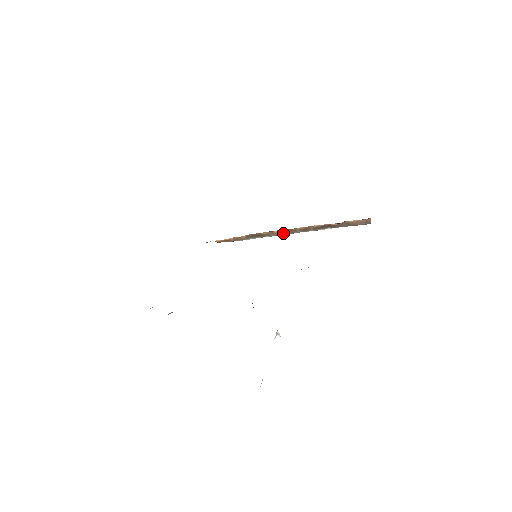
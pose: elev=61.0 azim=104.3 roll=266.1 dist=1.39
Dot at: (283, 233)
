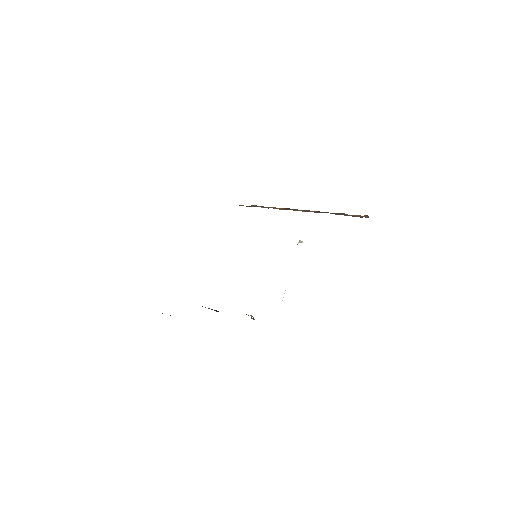
Dot at: (285, 209)
